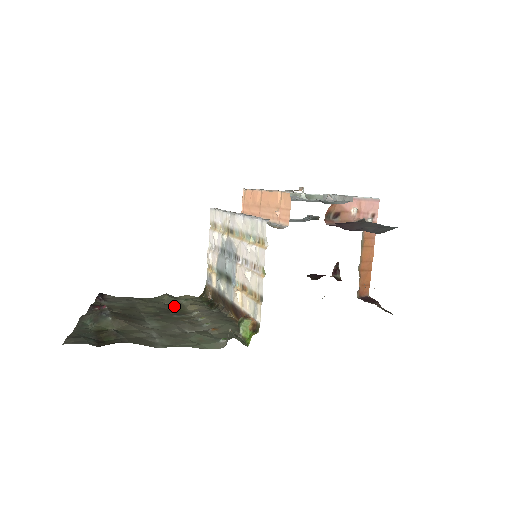
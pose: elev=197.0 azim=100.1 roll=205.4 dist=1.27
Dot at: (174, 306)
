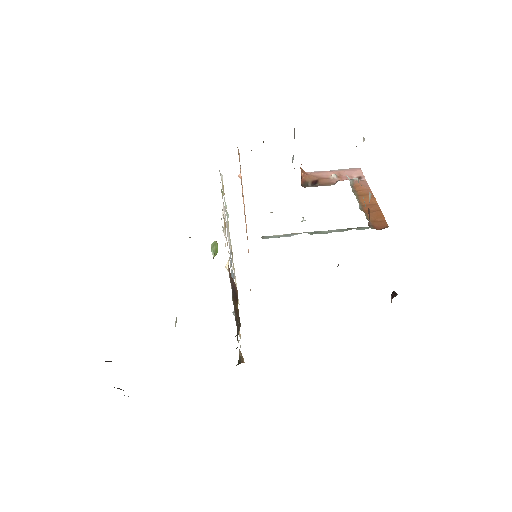
Dot at: occluded
